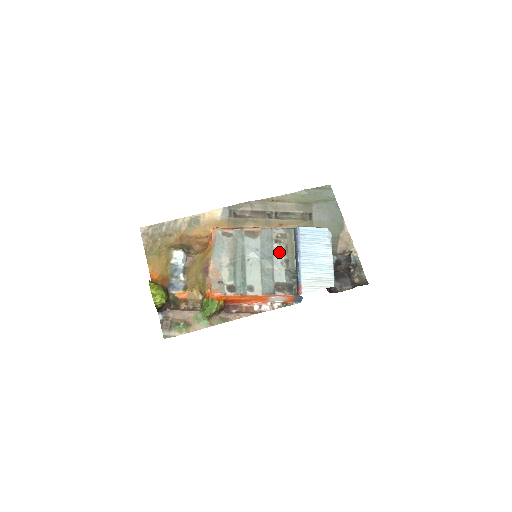
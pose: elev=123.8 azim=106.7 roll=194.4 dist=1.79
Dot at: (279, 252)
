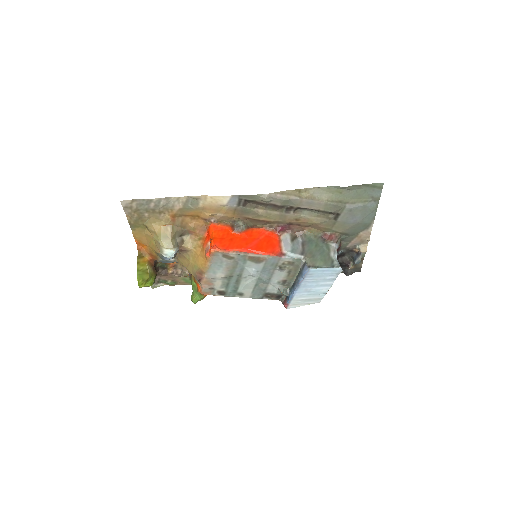
Dot at: (280, 274)
